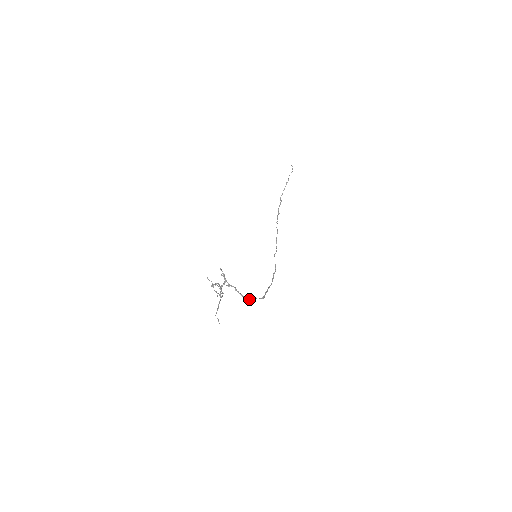
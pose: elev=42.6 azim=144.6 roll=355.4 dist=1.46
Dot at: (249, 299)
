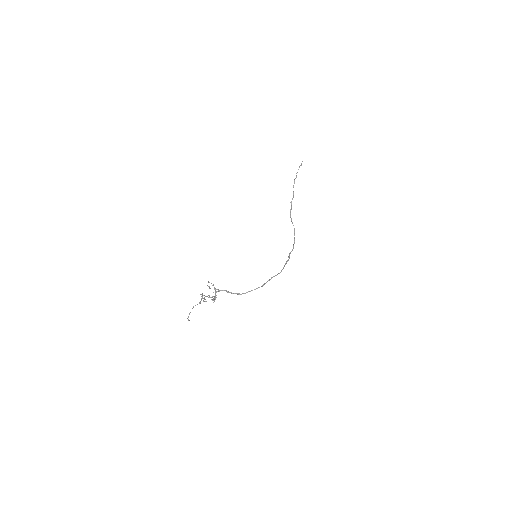
Dot at: occluded
